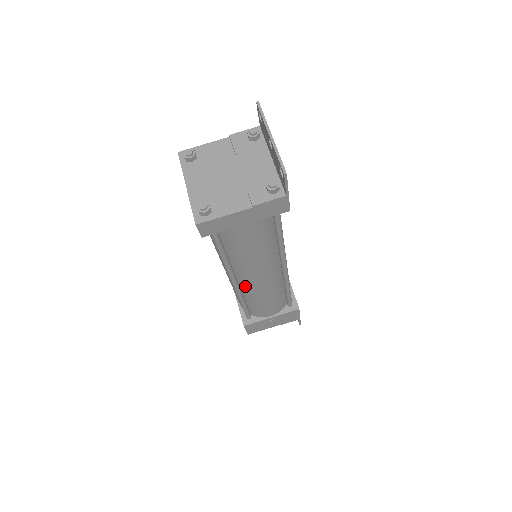
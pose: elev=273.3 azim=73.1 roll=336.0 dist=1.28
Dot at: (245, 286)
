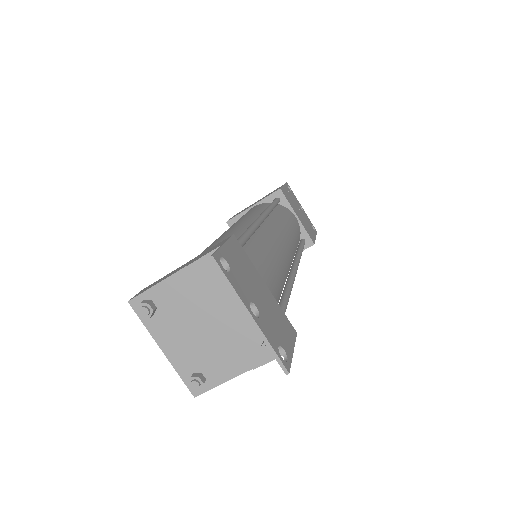
Dot at: occluded
